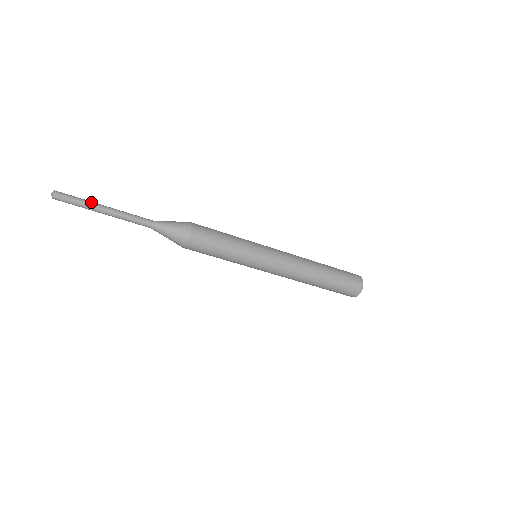
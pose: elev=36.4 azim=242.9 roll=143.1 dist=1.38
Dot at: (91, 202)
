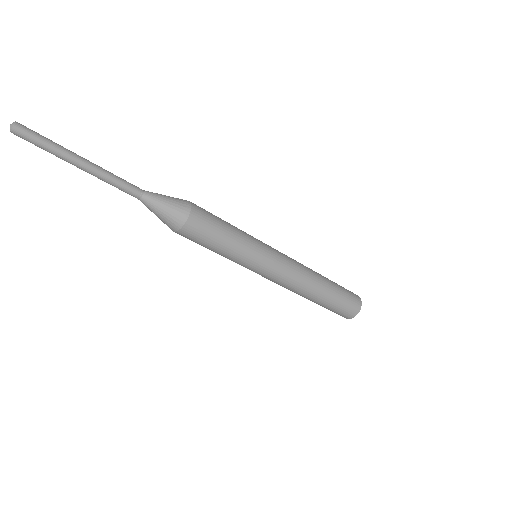
Dot at: (65, 148)
